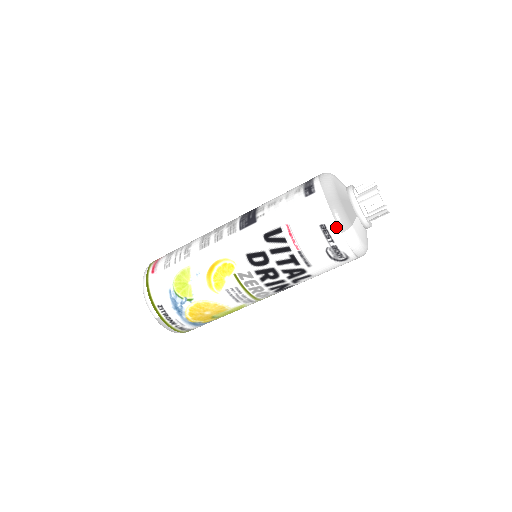
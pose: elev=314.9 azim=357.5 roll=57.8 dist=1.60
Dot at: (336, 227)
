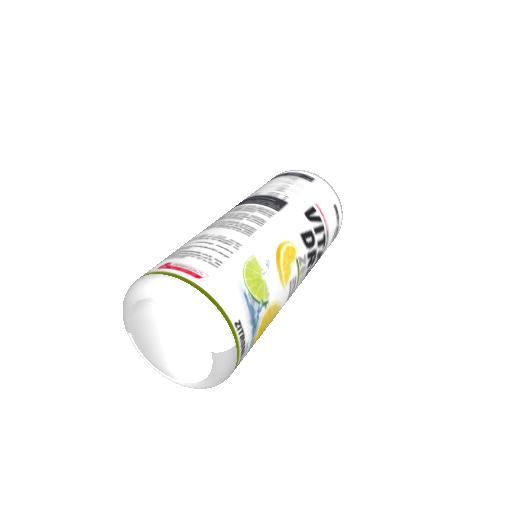
Dot at: (340, 208)
